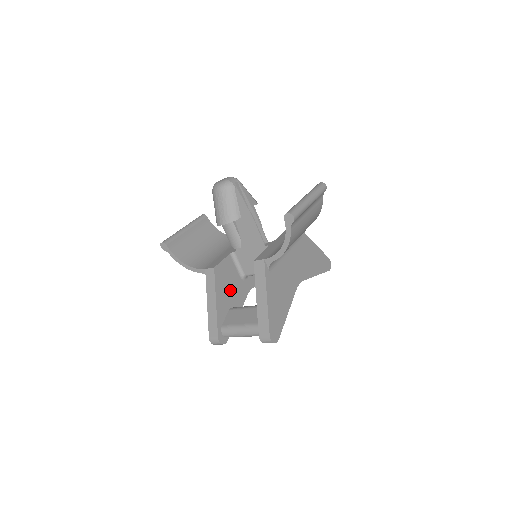
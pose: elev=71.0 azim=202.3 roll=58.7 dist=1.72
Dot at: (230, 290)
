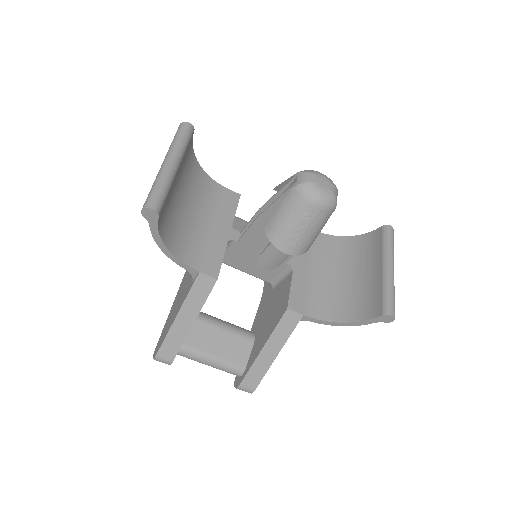
Dot at: occluded
